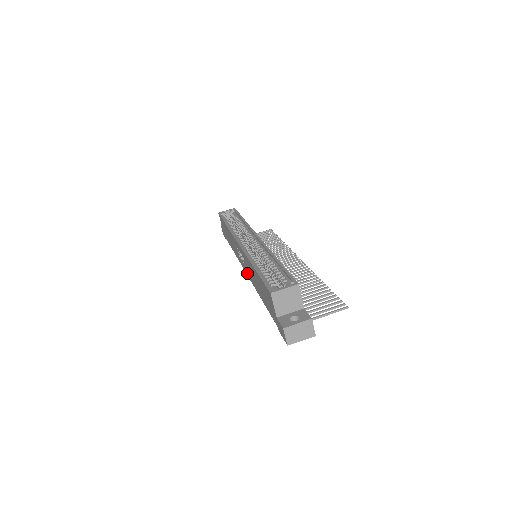
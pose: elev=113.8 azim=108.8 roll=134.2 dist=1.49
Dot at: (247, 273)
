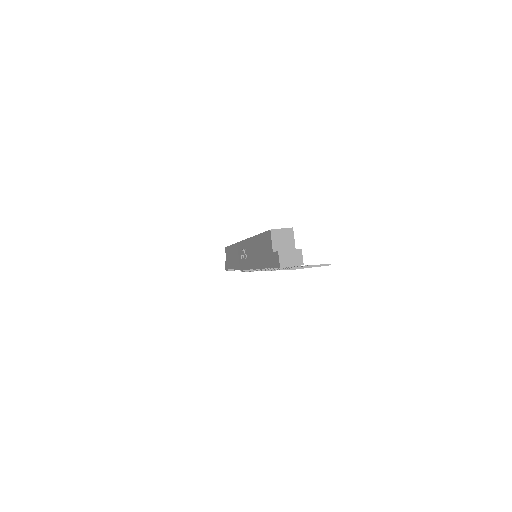
Dot at: (247, 264)
